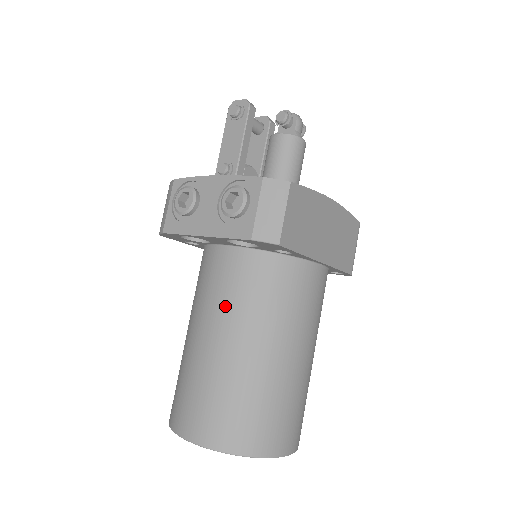
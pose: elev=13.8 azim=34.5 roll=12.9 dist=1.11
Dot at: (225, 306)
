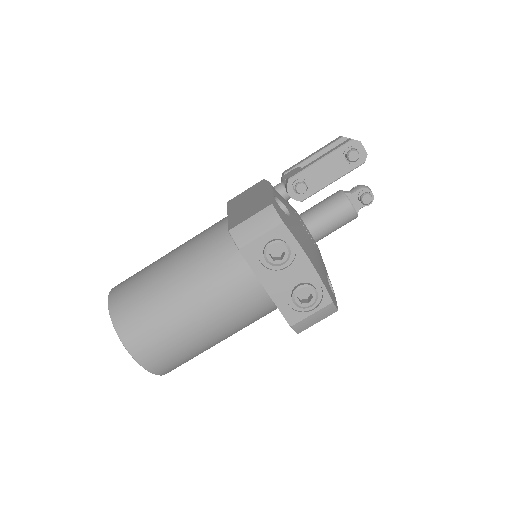
Dot at: (226, 310)
